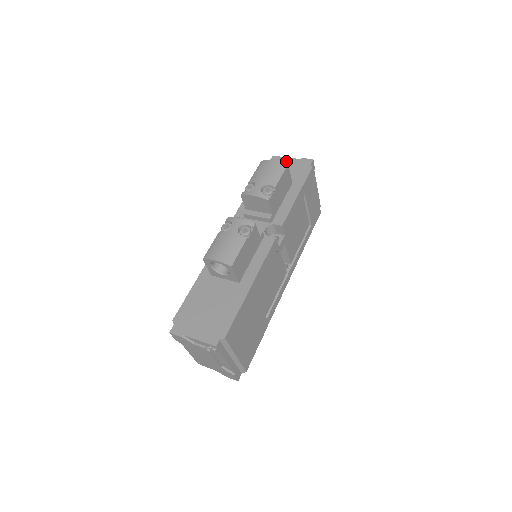
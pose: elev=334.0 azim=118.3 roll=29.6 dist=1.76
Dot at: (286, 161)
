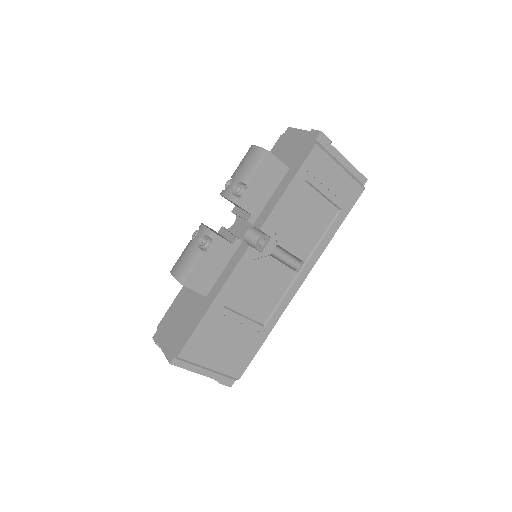
Dot at: (296, 135)
